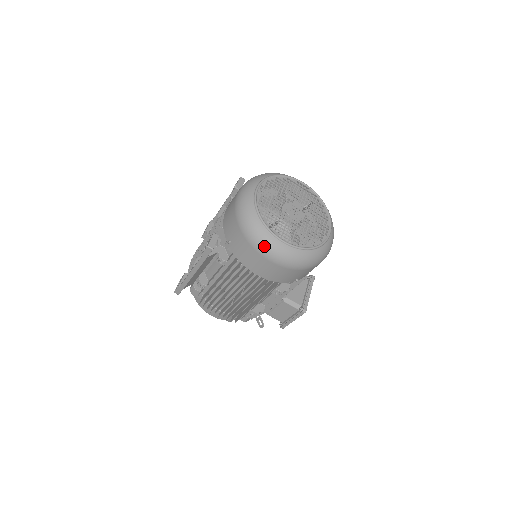
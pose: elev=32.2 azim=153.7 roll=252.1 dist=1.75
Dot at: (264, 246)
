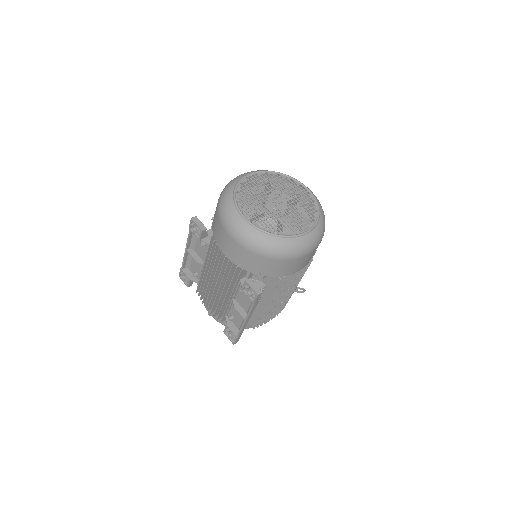
Dot at: (299, 250)
